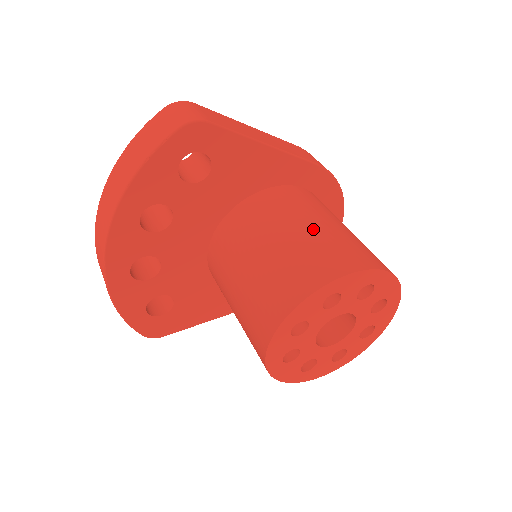
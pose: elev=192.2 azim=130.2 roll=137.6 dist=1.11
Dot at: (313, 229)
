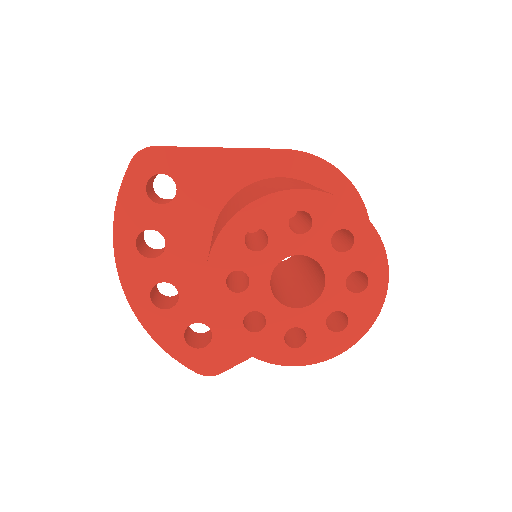
Dot at: (253, 191)
